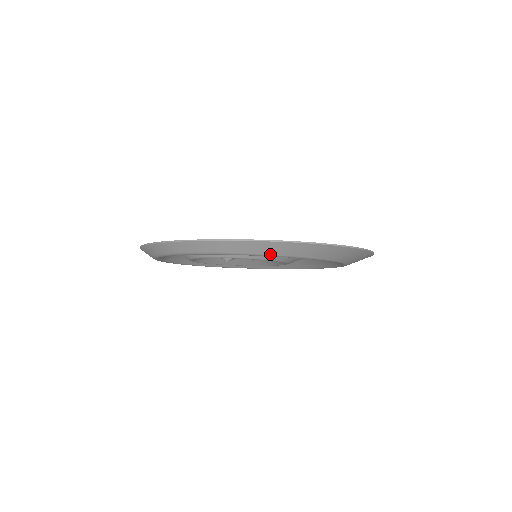
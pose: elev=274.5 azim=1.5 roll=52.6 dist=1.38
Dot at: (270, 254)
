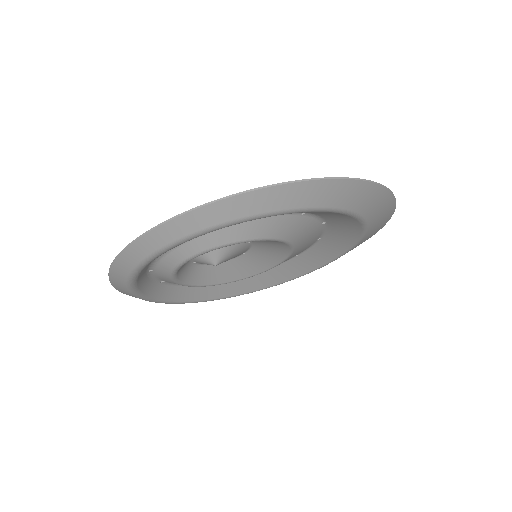
Dot at: (248, 215)
